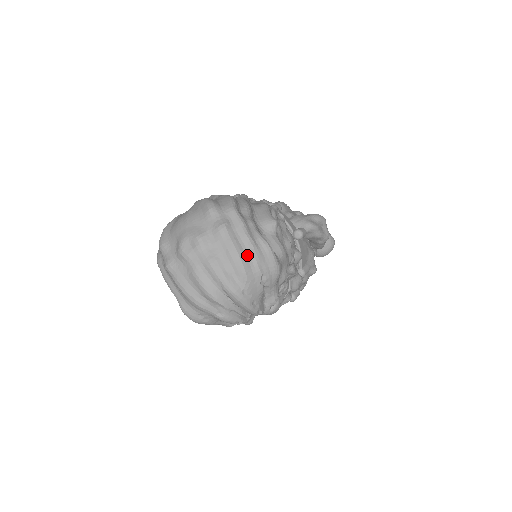
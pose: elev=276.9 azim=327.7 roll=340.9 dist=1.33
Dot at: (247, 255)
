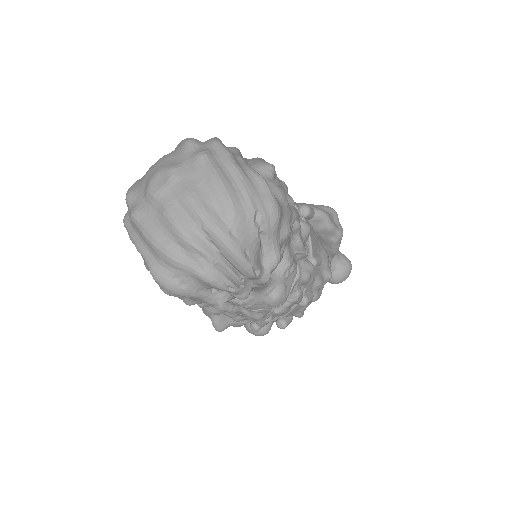
Dot at: (234, 185)
